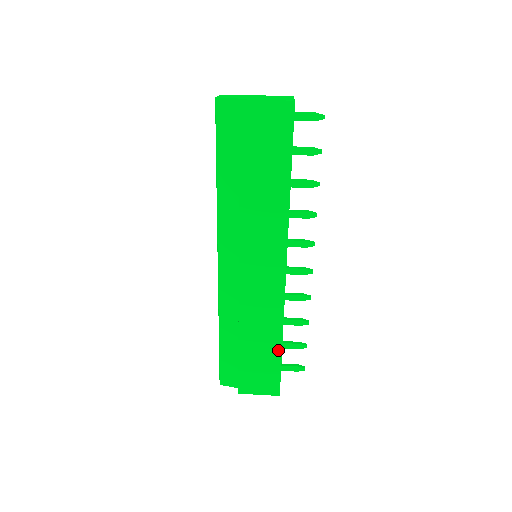
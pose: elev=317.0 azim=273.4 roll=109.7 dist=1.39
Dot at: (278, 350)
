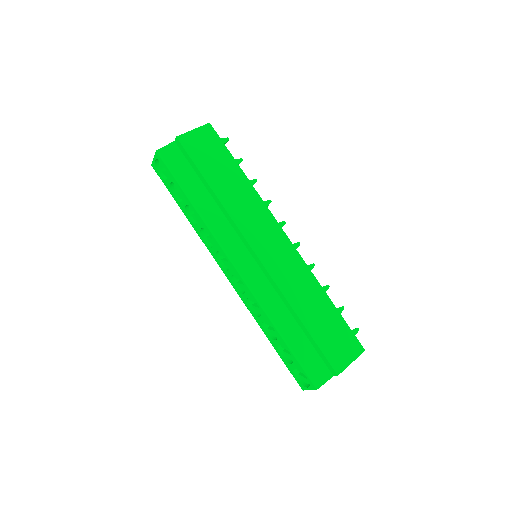
Dot at: (331, 307)
